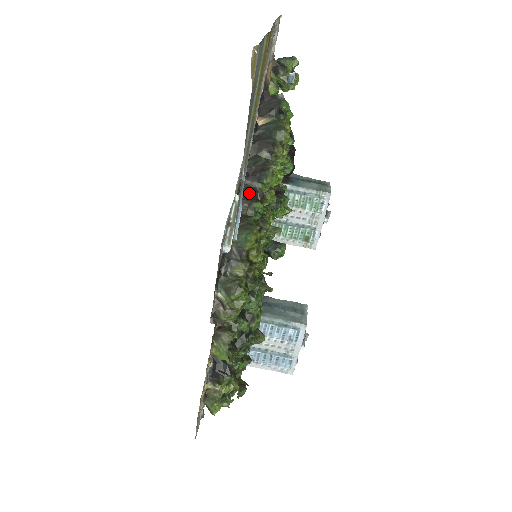
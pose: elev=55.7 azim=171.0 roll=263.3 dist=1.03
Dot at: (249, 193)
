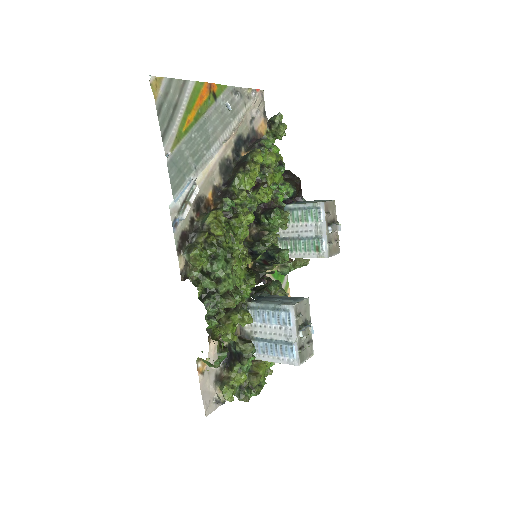
Dot at: (224, 195)
